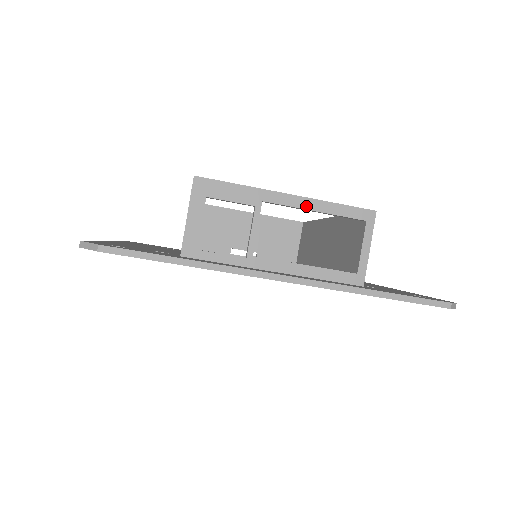
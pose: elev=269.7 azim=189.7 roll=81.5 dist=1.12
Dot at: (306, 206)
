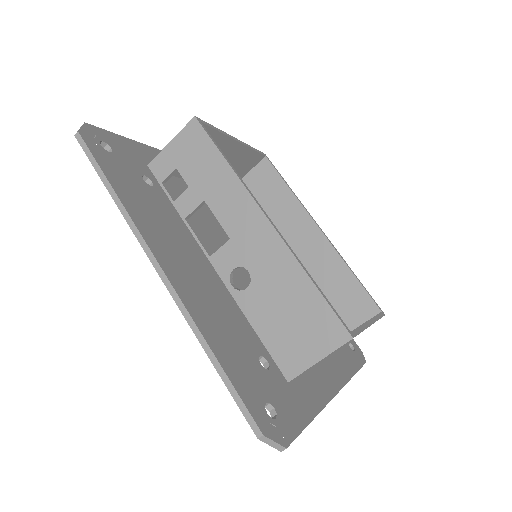
Dot at: occluded
